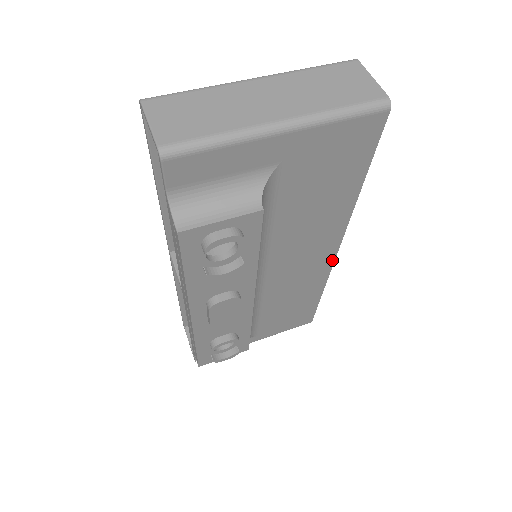
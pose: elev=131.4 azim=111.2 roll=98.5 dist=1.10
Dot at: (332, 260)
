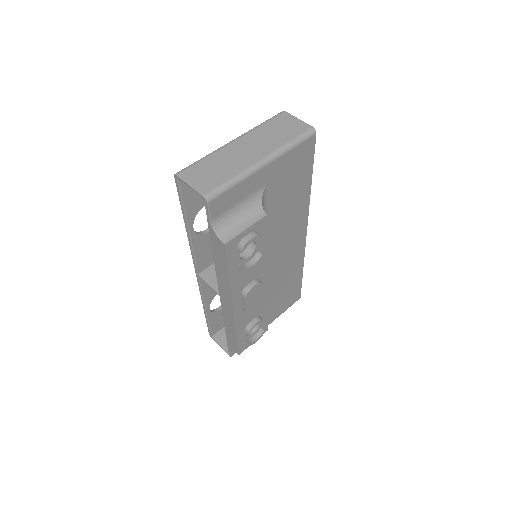
Dot at: (304, 242)
